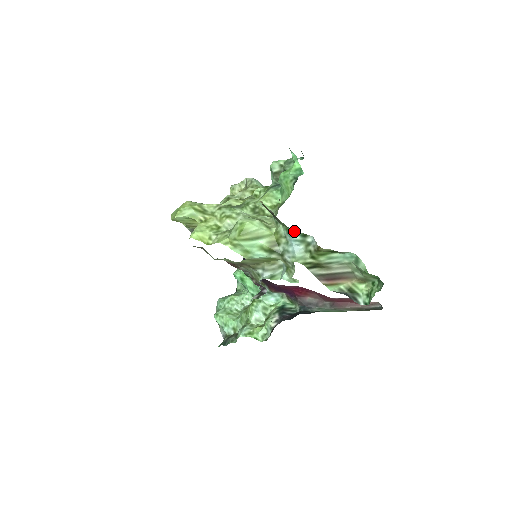
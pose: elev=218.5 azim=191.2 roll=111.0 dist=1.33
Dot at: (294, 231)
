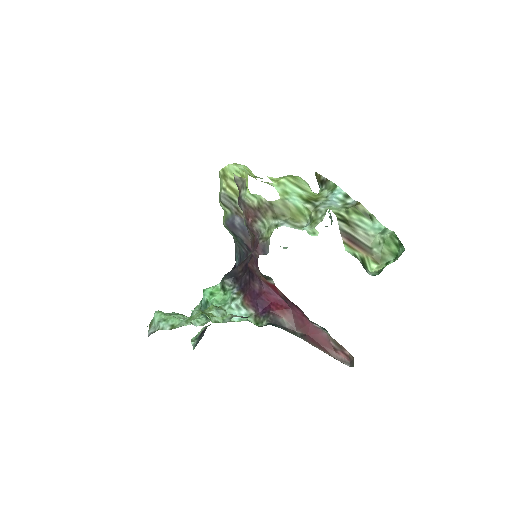
Dot at: (340, 190)
